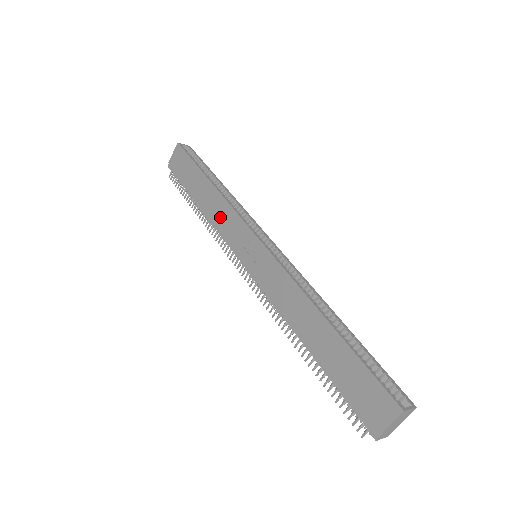
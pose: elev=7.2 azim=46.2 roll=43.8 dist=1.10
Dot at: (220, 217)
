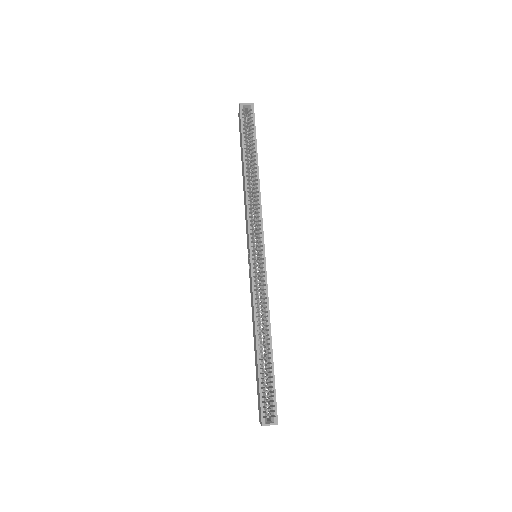
Dot at: (245, 207)
